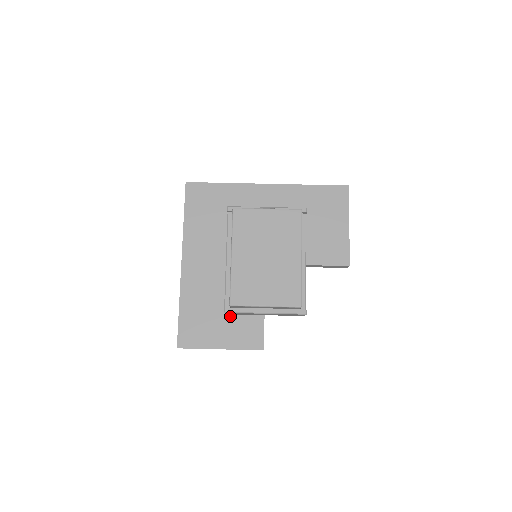
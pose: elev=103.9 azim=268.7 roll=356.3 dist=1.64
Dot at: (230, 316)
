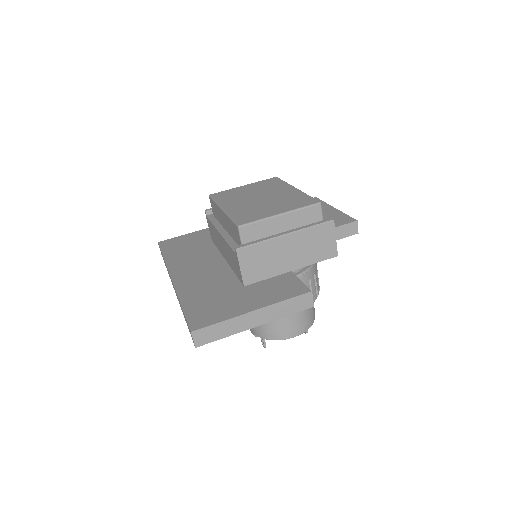
Dot at: (250, 286)
